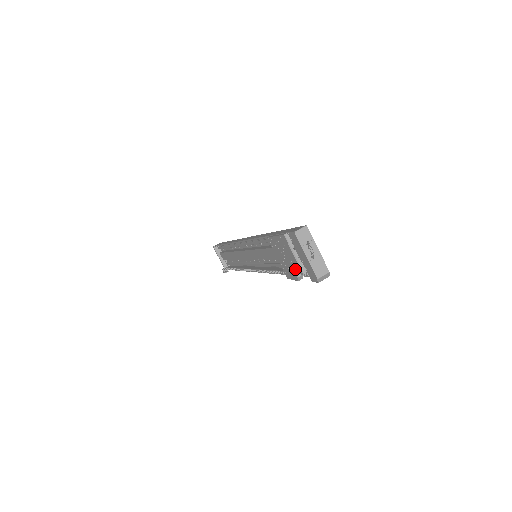
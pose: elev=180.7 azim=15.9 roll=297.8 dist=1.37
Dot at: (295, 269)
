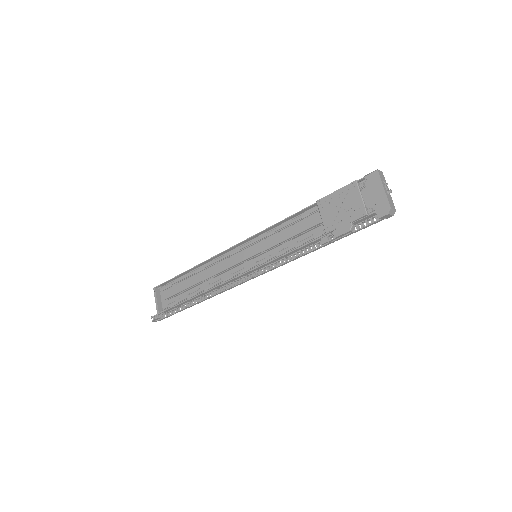
Dot at: (354, 215)
